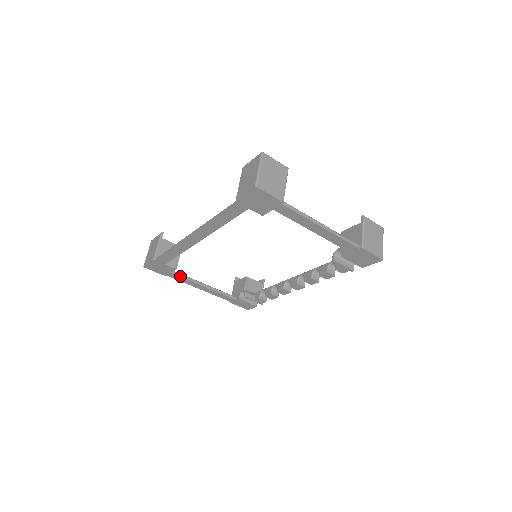
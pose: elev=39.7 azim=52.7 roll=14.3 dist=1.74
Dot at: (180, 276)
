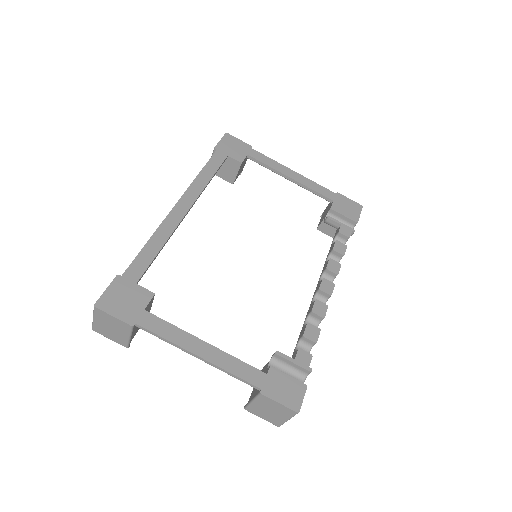
Dot at: (160, 319)
